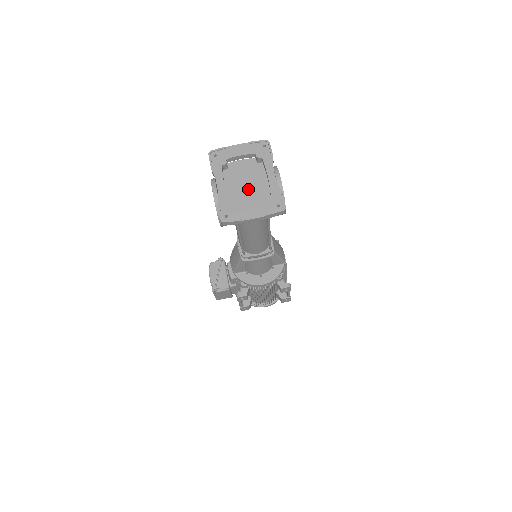
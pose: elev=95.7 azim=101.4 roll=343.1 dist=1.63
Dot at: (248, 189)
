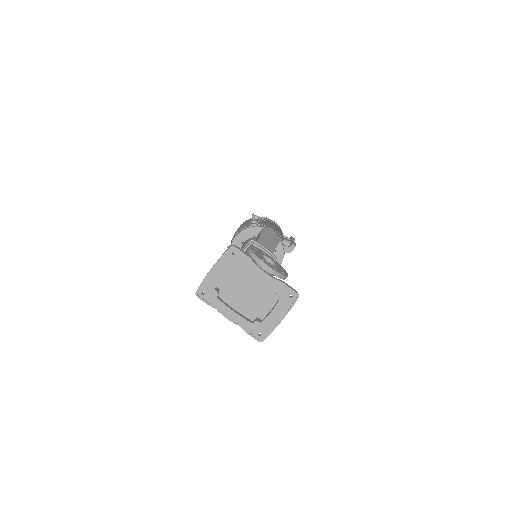
Dot at: (251, 294)
